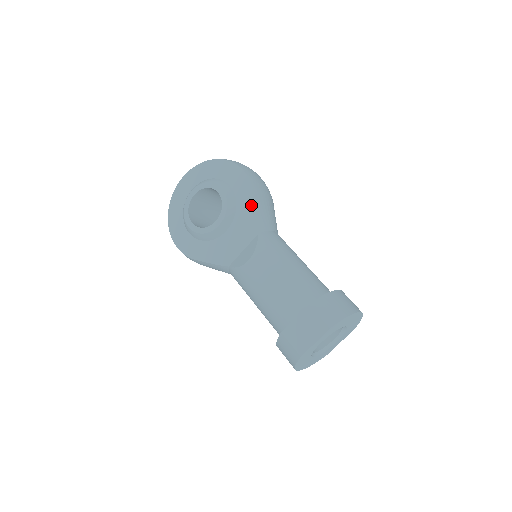
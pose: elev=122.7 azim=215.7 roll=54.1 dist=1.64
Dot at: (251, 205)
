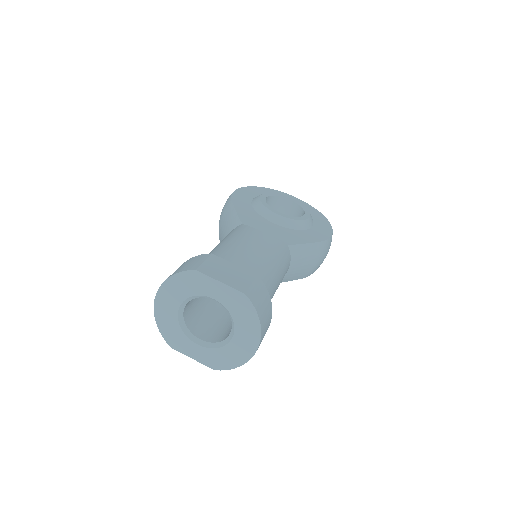
Dot at: (308, 240)
